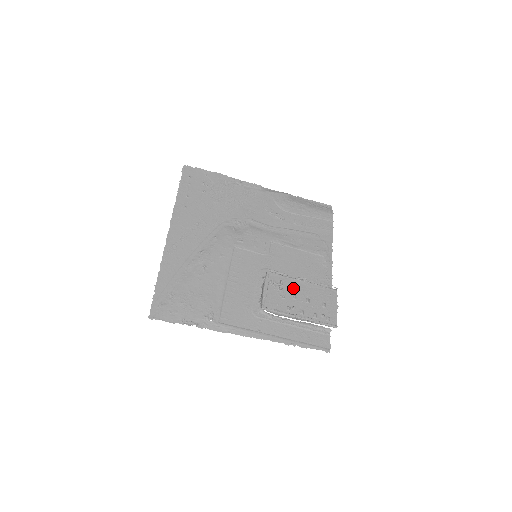
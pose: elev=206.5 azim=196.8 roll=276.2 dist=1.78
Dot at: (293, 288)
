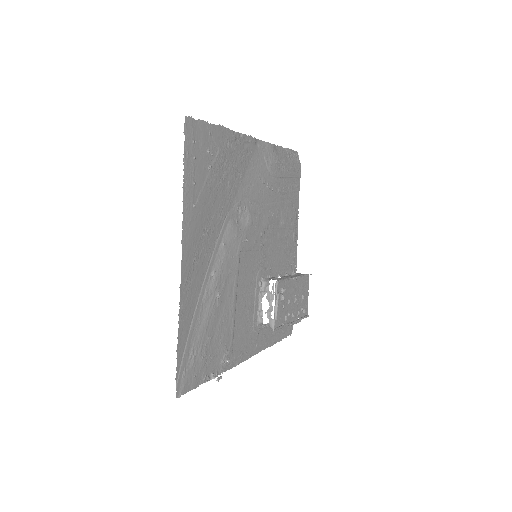
Dot at: (289, 291)
